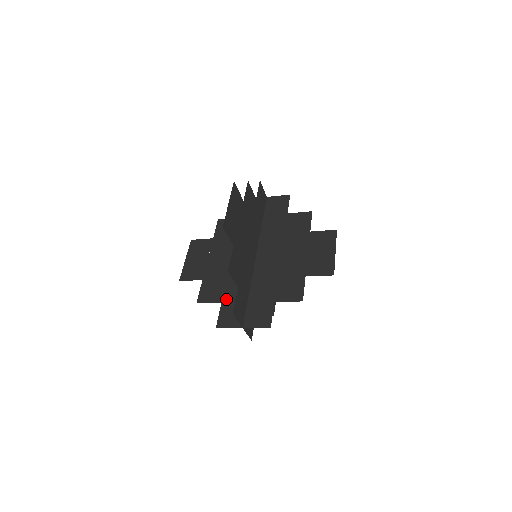
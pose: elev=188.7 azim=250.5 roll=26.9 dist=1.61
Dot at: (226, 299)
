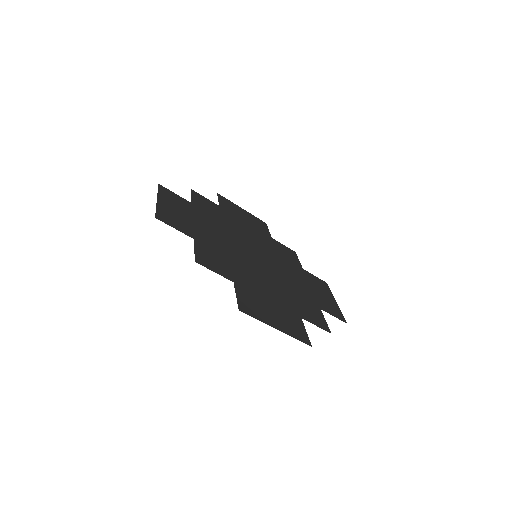
Dot at: occluded
